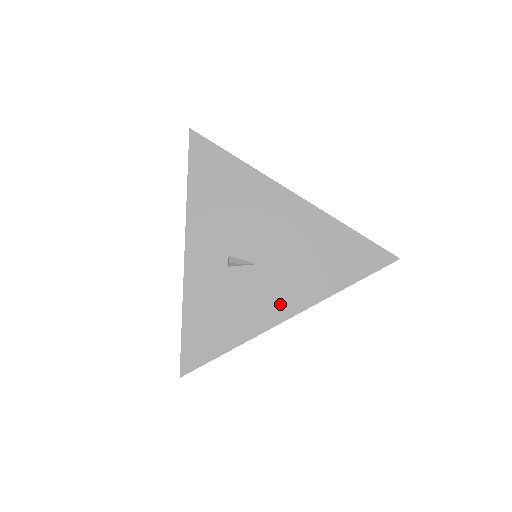
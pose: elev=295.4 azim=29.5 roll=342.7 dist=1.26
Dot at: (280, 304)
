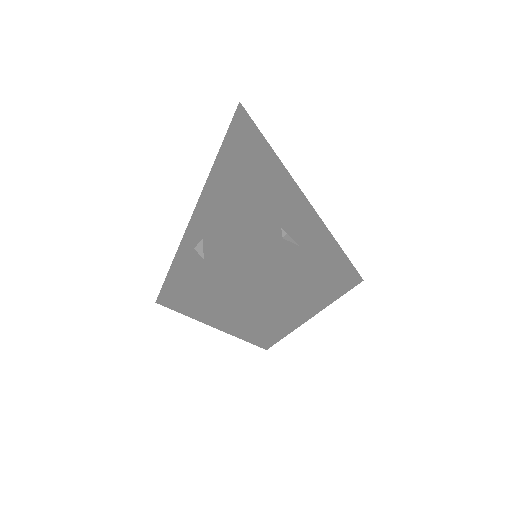
Dot at: (319, 290)
